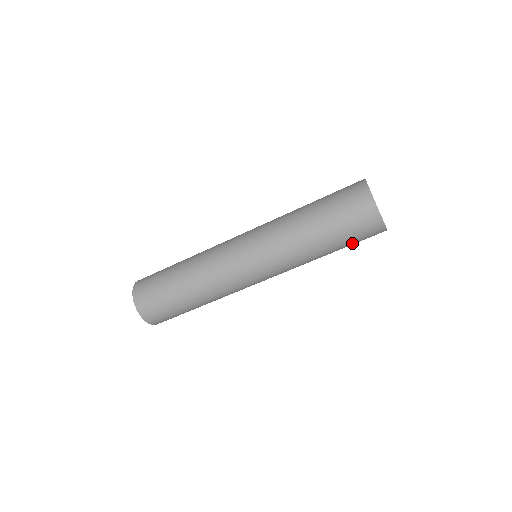
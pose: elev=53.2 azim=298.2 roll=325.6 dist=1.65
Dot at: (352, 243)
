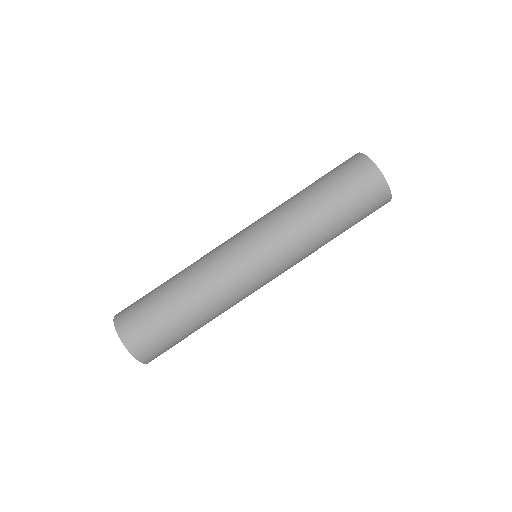
Dot at: occluded
